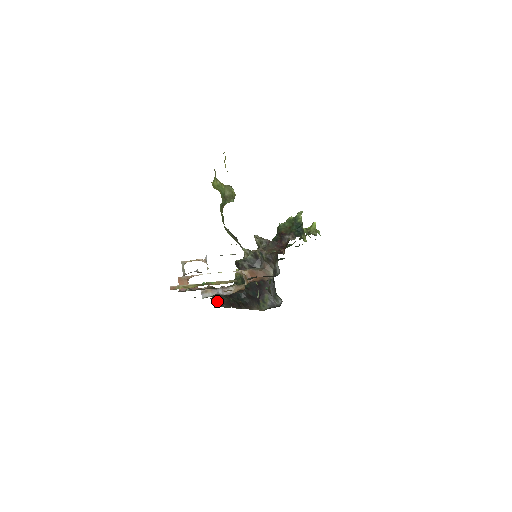
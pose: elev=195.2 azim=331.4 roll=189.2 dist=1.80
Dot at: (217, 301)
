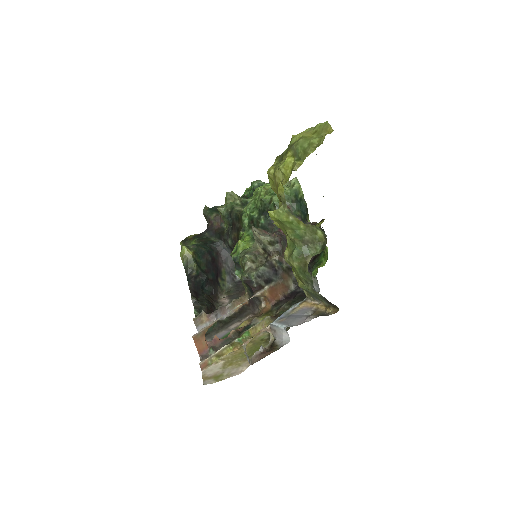
Dot at: occluded
